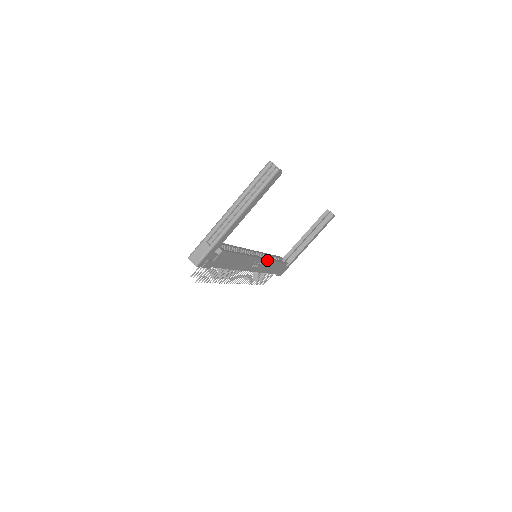
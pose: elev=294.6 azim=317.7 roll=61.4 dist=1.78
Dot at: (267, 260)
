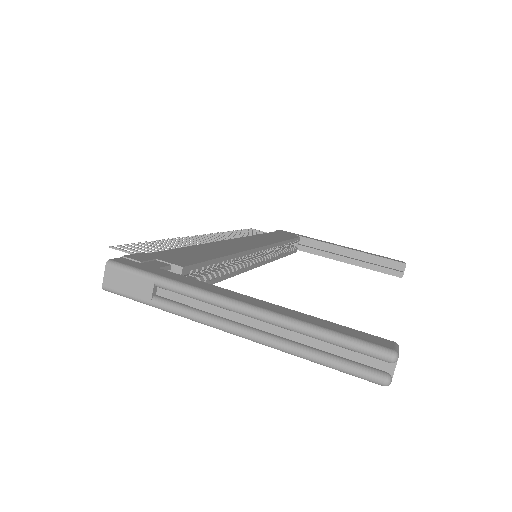
Dot at: (267, 262)
